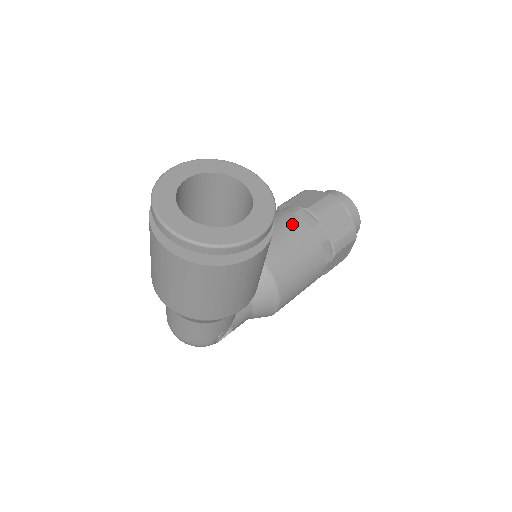
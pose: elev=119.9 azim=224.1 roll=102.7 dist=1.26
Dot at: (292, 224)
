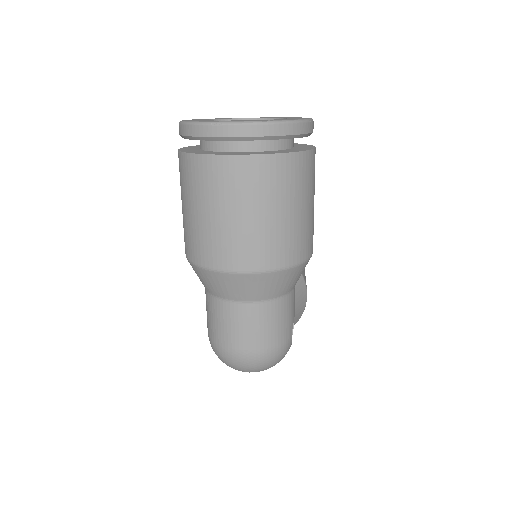
Dot at: occluded
